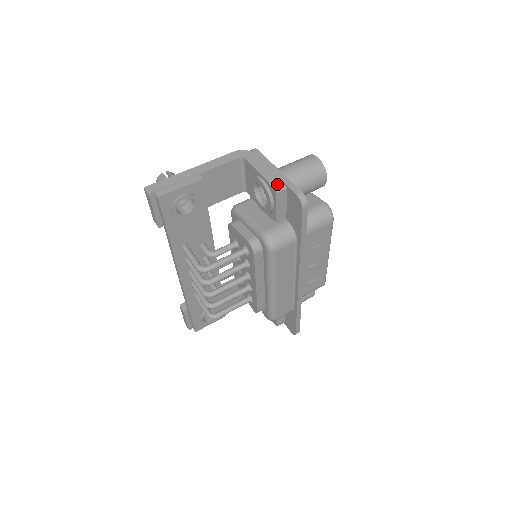
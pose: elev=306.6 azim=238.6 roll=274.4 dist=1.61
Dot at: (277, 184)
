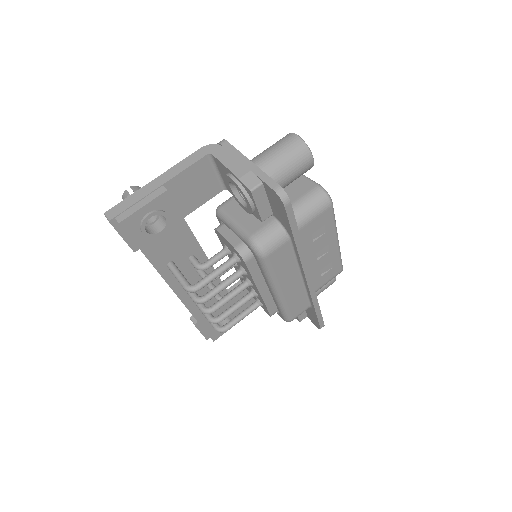
Dot at: (251, 181)
